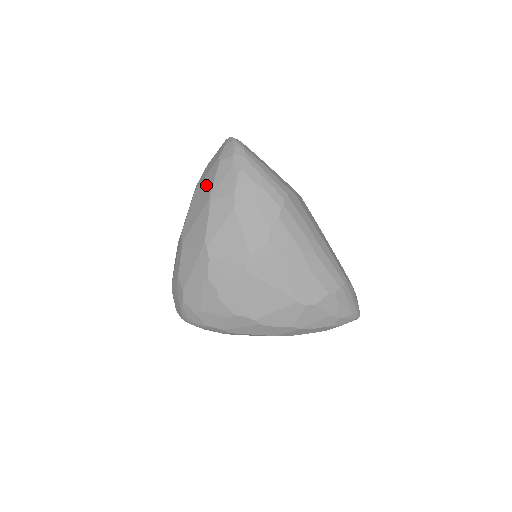
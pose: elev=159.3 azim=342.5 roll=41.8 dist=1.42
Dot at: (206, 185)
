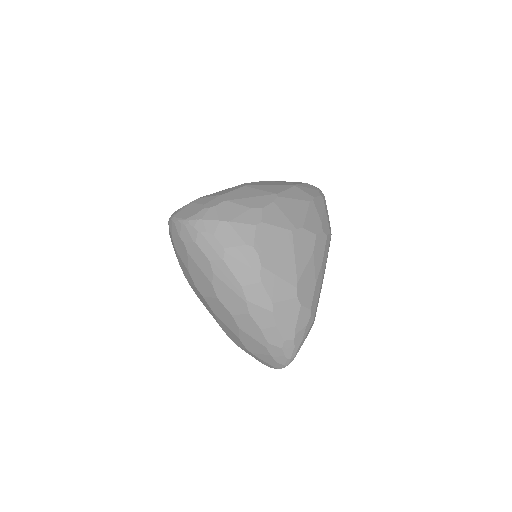
Dot at: (289, 182)
